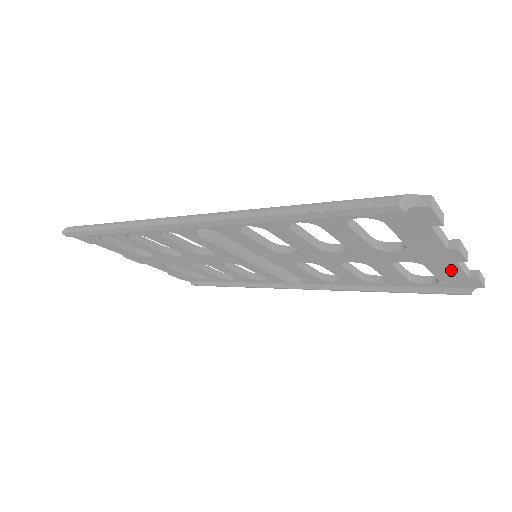
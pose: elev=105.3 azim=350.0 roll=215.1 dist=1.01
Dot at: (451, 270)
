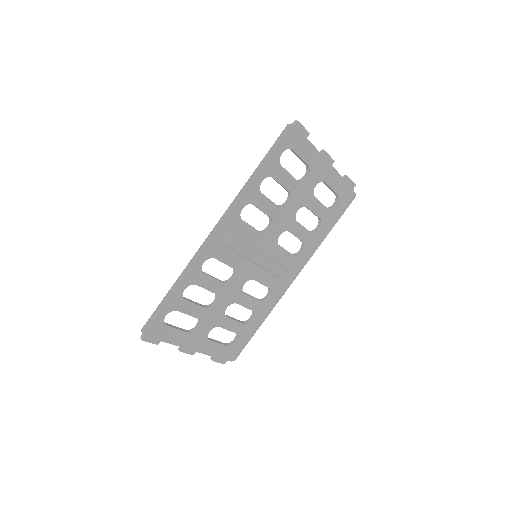
Dot at: (335, 177)
